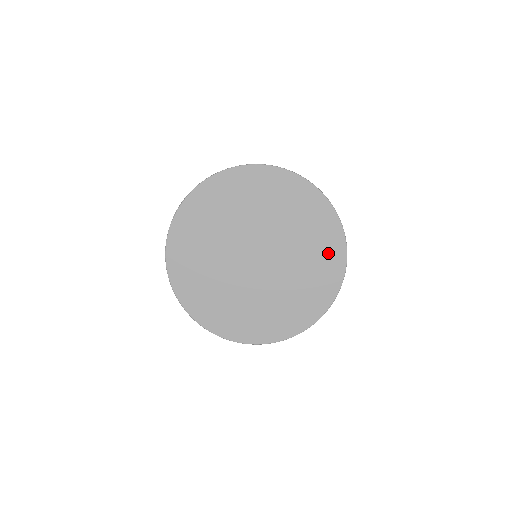
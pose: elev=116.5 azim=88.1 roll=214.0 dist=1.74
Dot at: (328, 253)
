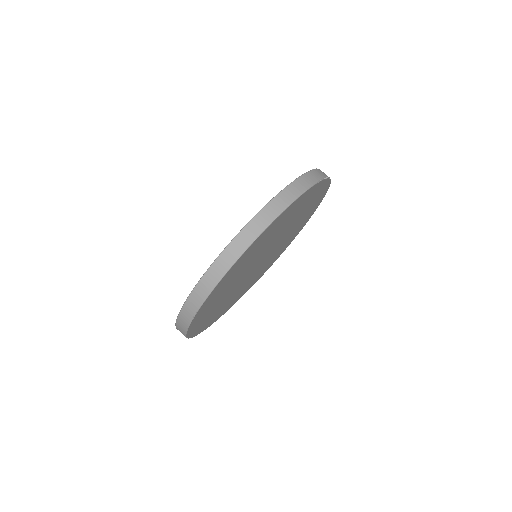
Dot at: (316, 200)
